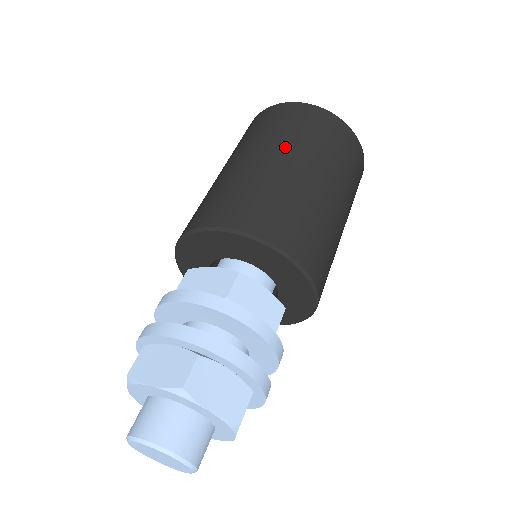
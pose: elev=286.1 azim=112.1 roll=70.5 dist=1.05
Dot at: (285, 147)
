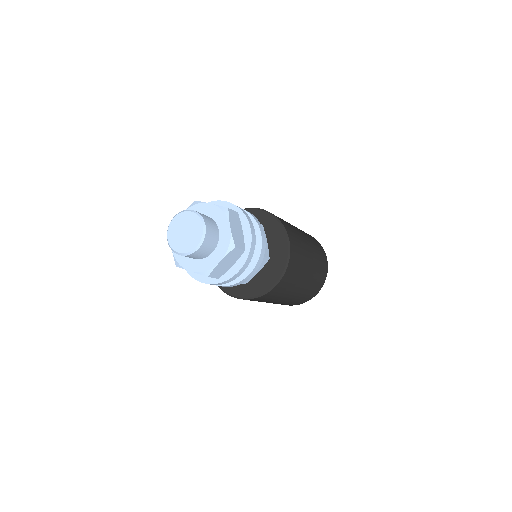
Dot at: (300, 230)
